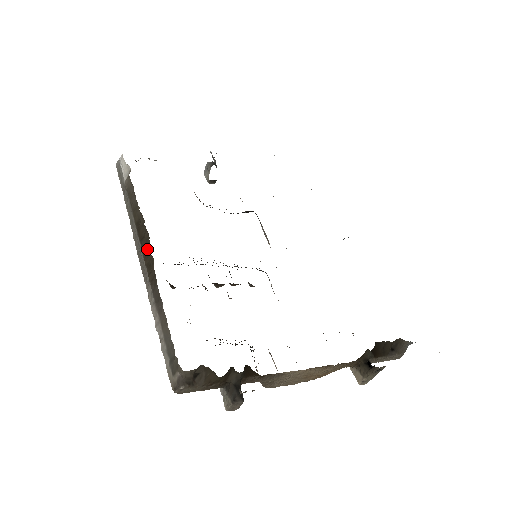
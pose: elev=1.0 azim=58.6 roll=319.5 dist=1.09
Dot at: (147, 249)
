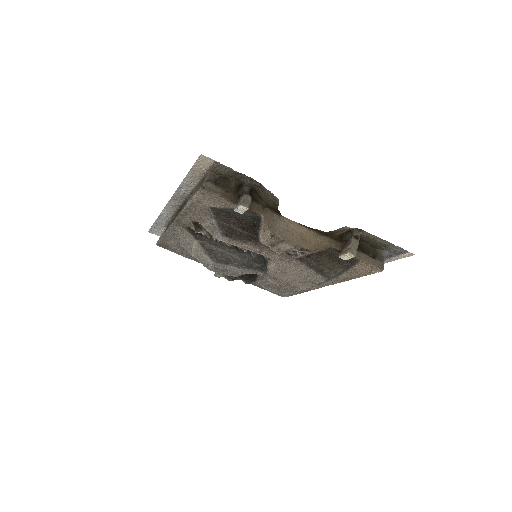
Dot at: occluded
